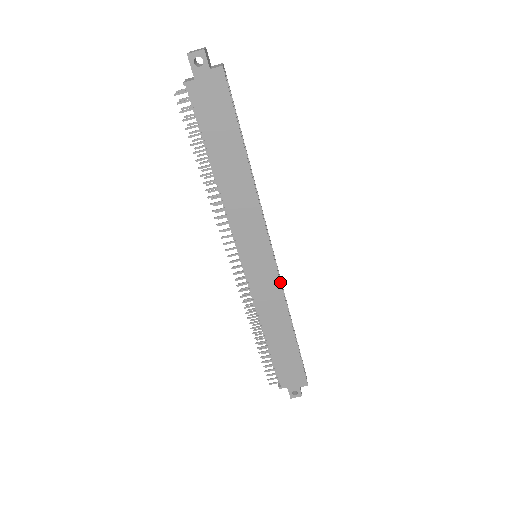
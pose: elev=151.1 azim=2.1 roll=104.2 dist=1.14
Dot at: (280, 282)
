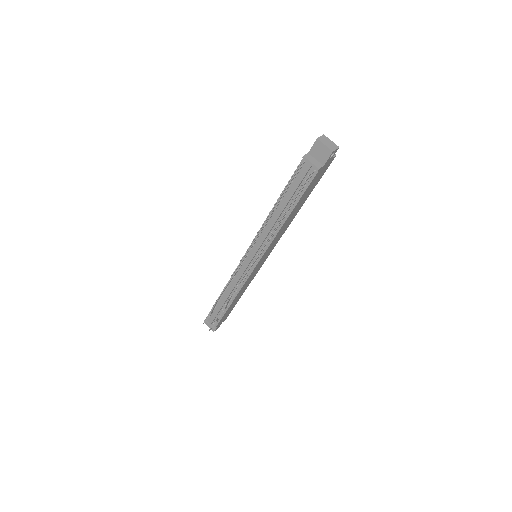
Dot at: occluded
